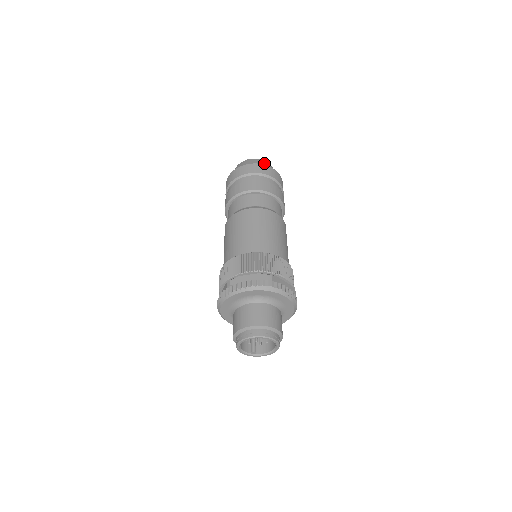
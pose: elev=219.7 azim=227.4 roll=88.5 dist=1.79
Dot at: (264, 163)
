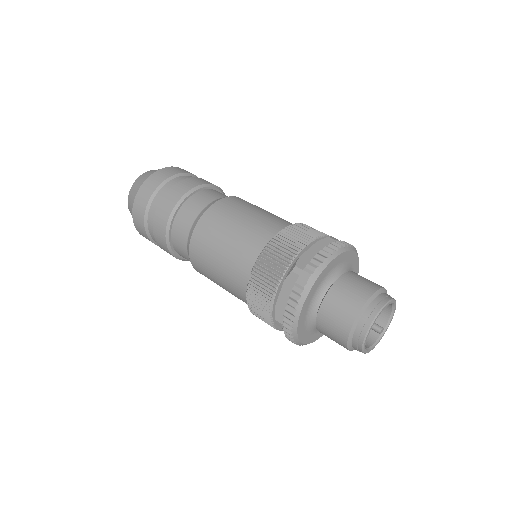
Dot at: (141, 181)
